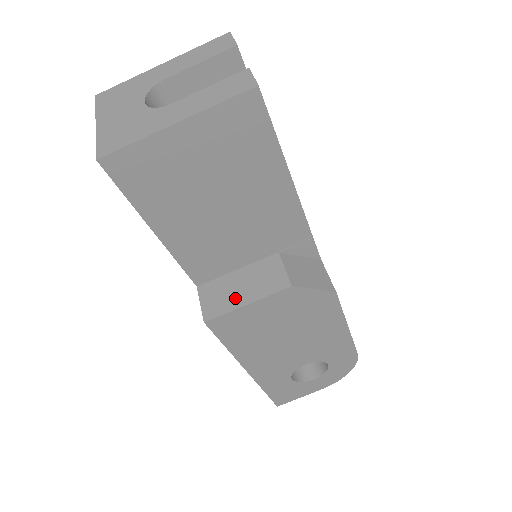
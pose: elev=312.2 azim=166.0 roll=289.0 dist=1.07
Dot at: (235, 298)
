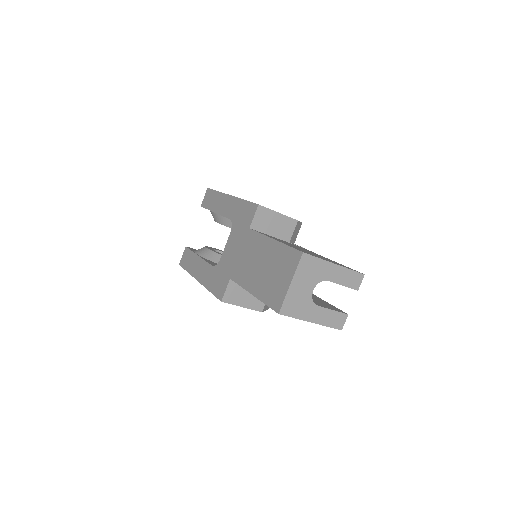
Dot at: (240, 300)
